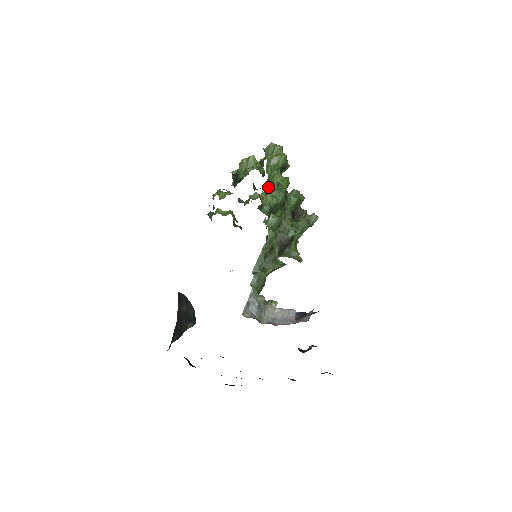
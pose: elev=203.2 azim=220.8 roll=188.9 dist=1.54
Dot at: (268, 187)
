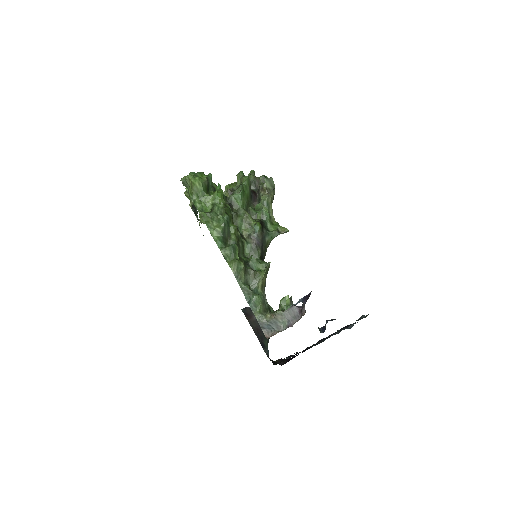
Dot at: (206, 225)
